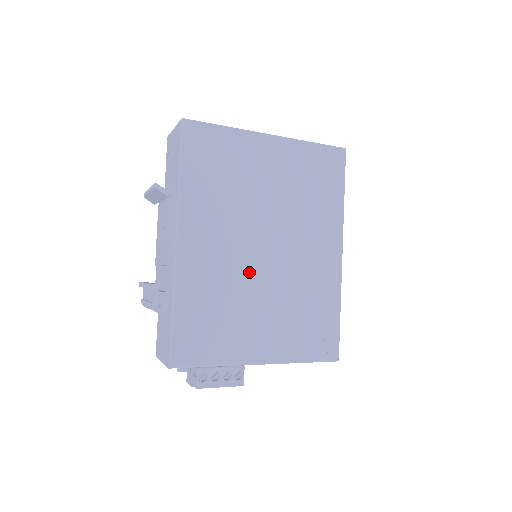
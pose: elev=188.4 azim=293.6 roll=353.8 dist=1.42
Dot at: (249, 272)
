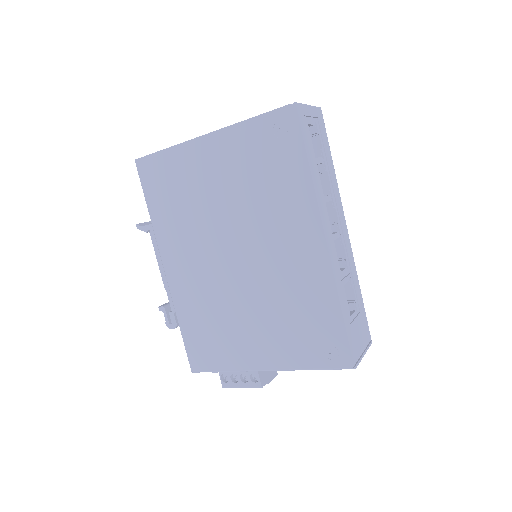
Dot at: (227, 284)
